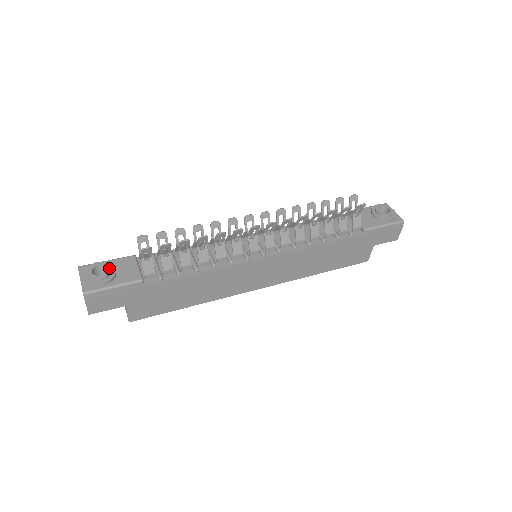
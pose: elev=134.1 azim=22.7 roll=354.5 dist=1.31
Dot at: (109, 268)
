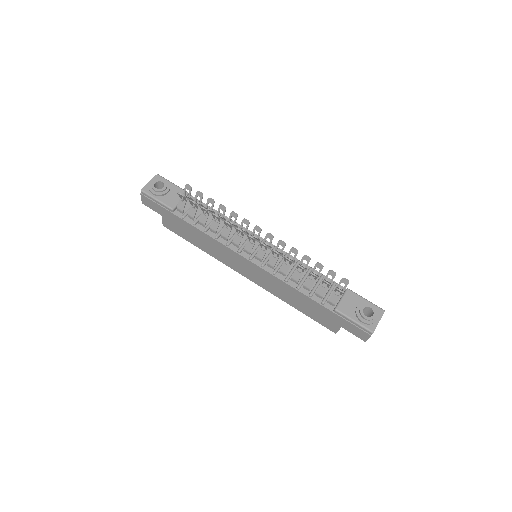
Dot at: (164, 188)
